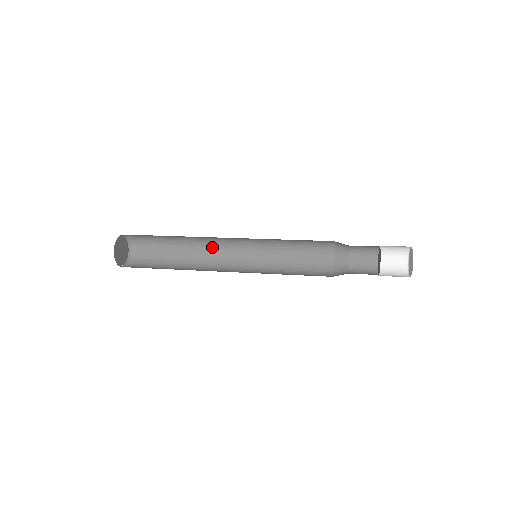
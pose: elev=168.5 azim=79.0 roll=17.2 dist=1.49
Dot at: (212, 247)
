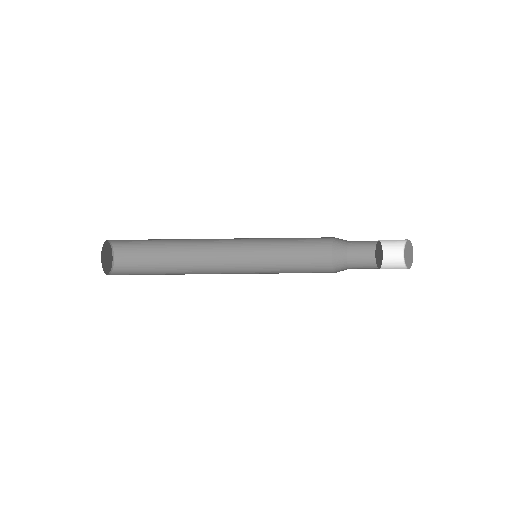
Dot at: (206, 271)
